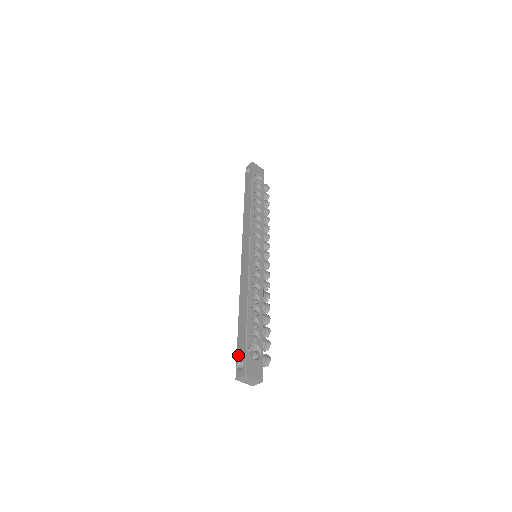
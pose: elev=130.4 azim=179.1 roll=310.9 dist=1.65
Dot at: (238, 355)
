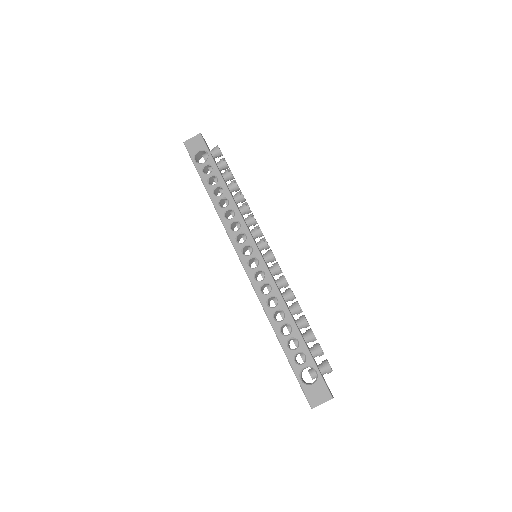
Dot at: occluded
